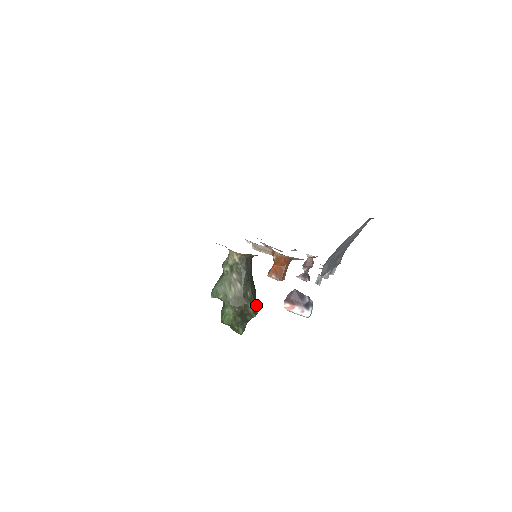
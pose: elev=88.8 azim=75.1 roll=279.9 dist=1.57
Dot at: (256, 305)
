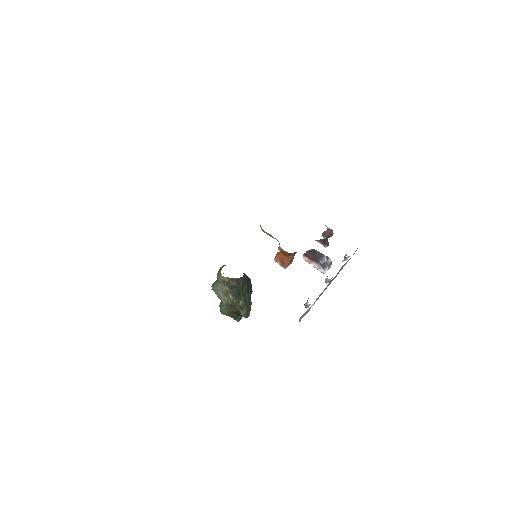
Dot at: (248, 310)
